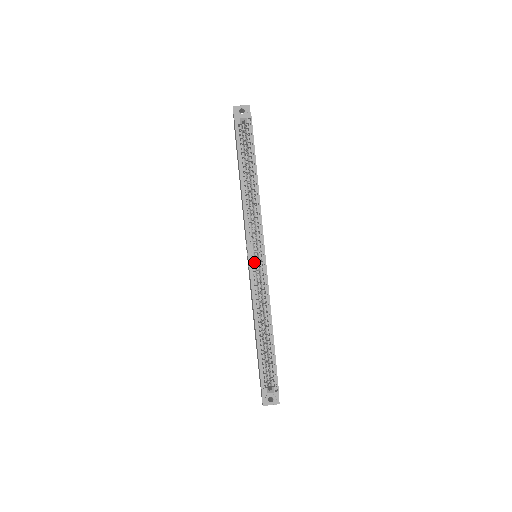
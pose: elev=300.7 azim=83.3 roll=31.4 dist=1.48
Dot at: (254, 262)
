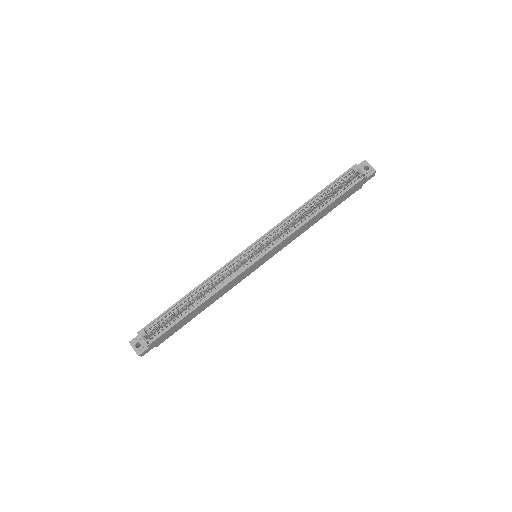
Dot at: occluded
